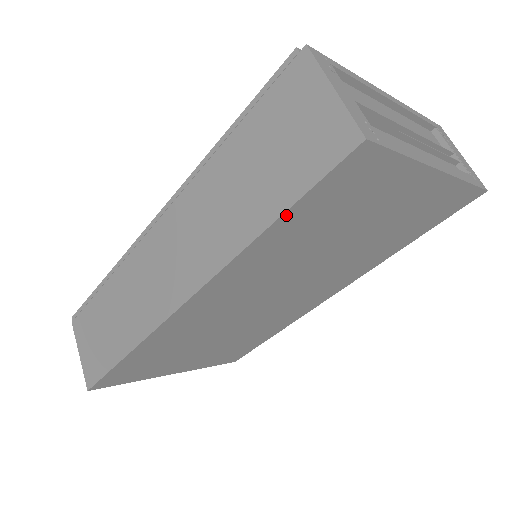
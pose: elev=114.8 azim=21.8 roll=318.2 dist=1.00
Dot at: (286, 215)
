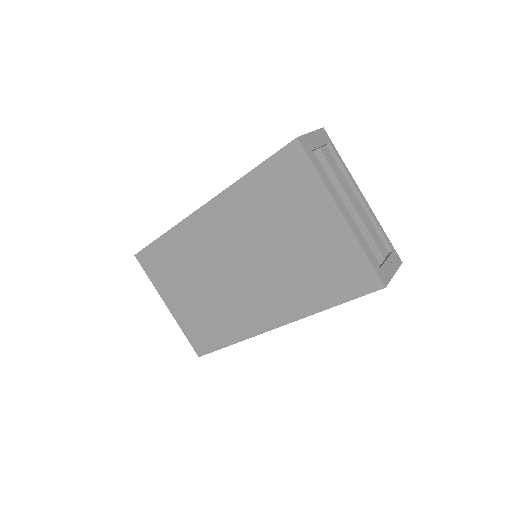
Dot at: (258, 169)
